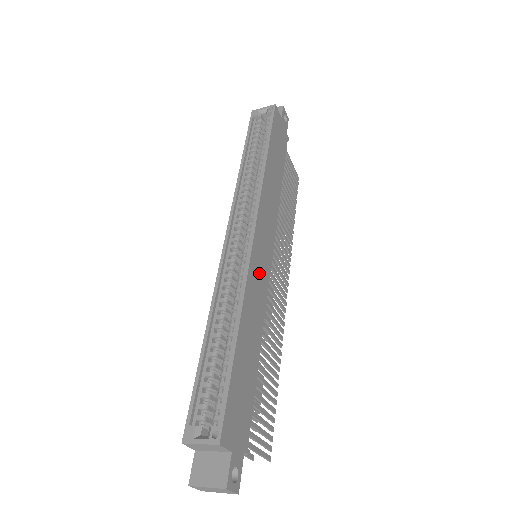
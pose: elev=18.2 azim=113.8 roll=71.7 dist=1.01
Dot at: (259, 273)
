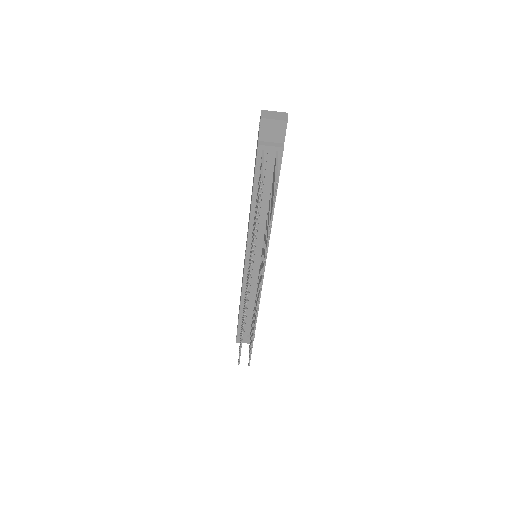
Dot at: occluded
